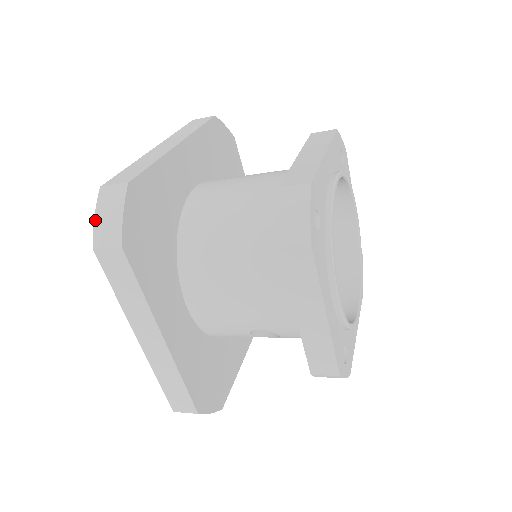
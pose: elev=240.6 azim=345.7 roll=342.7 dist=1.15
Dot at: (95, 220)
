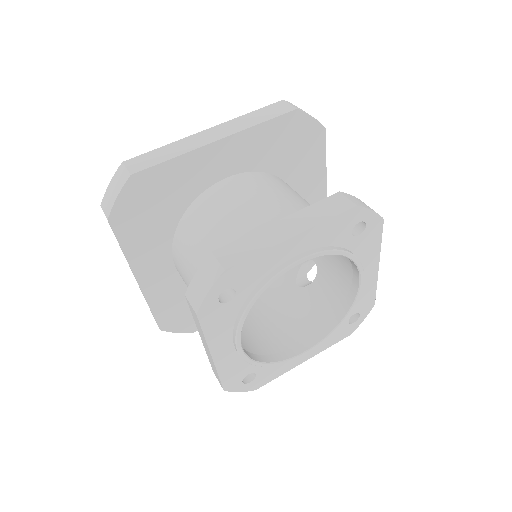
Dot at: (108, 186)
